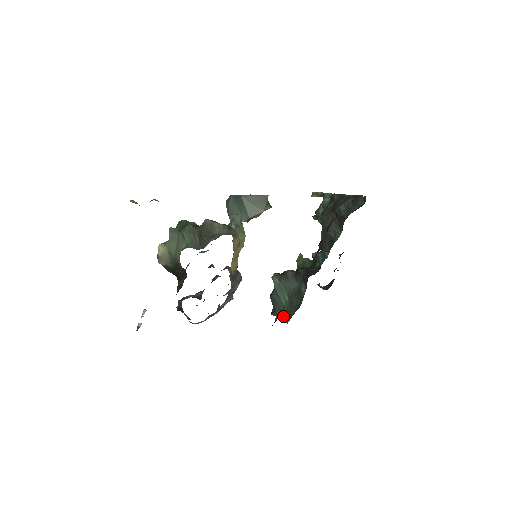
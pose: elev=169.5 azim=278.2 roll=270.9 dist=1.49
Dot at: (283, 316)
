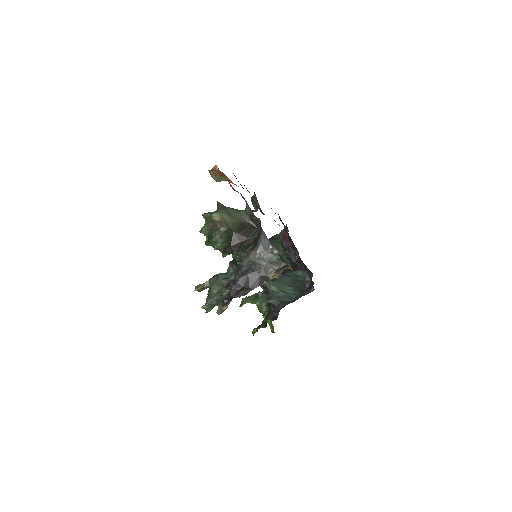
Dot at: (302, 293)
